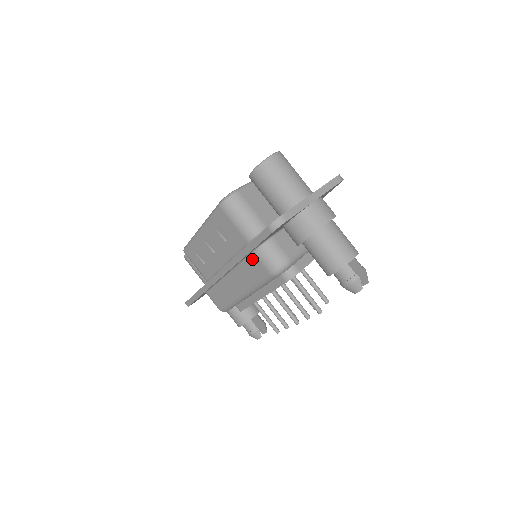
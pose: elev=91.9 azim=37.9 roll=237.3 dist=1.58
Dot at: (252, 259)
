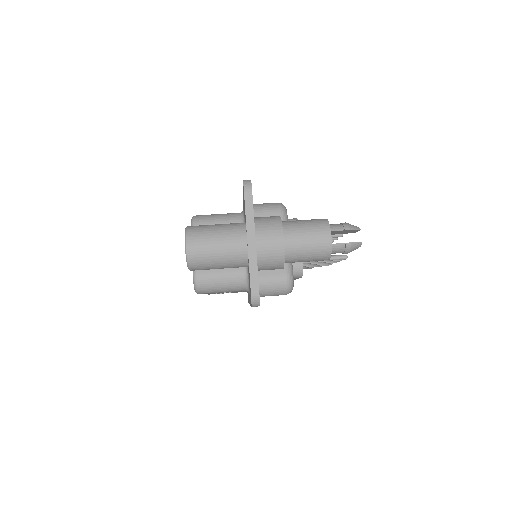
Dot at: occluded
